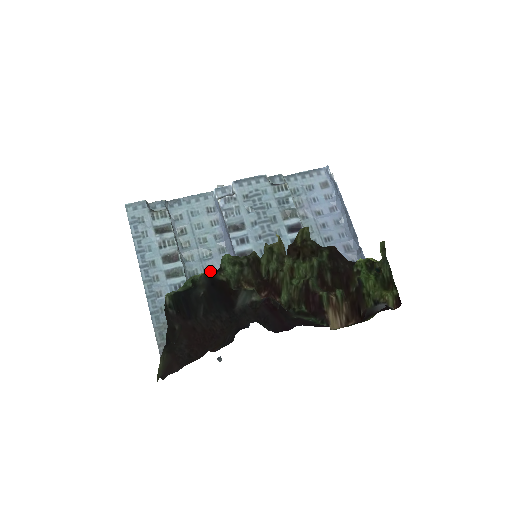
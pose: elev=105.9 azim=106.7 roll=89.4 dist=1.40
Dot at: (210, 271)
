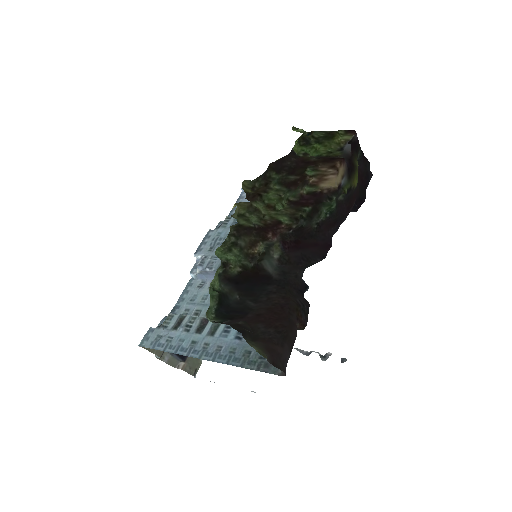
Dot at: (218, 270)
